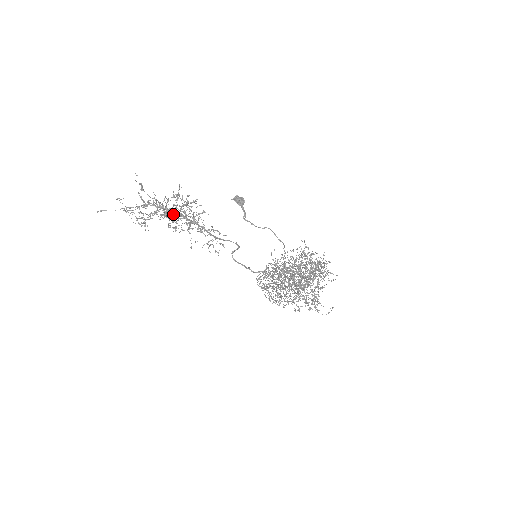
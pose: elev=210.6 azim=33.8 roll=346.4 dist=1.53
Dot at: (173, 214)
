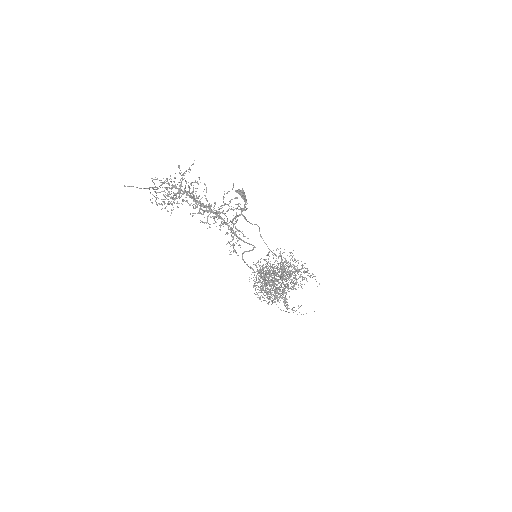
Dot at: occluded
